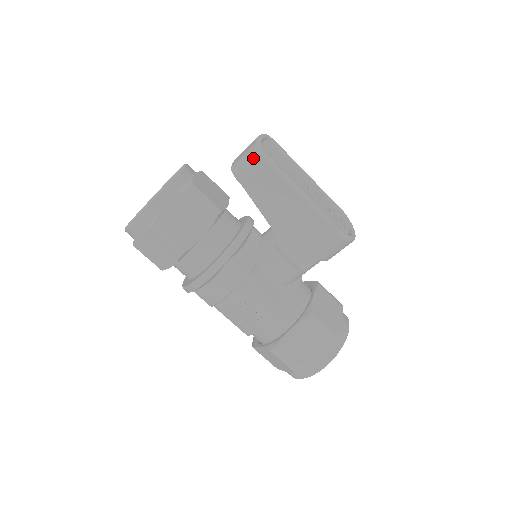
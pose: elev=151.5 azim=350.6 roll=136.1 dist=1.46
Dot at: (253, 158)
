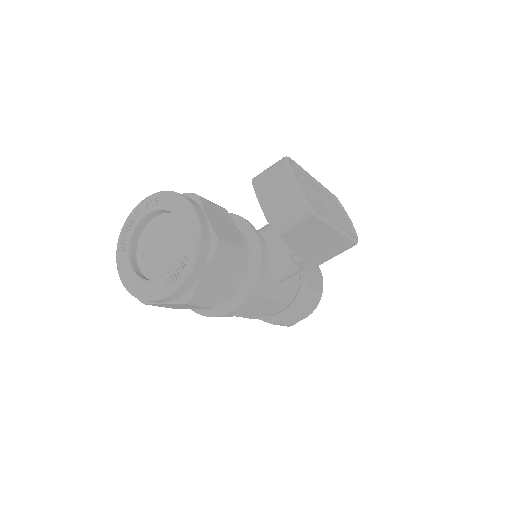
Dot at: (301, 216)
